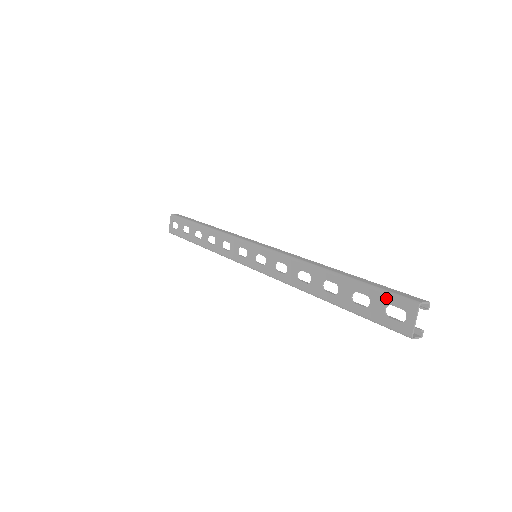
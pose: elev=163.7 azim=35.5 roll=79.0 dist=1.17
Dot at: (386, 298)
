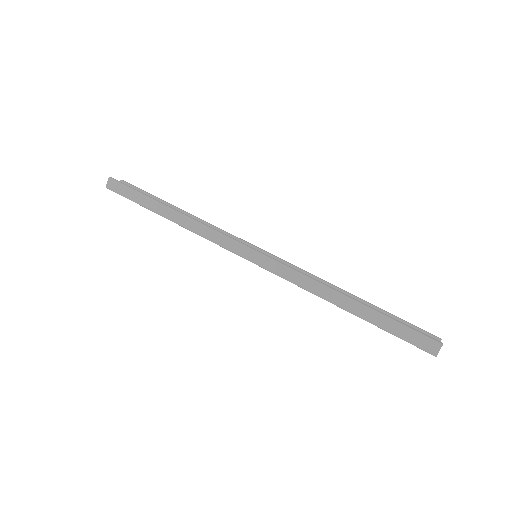
Dot at: occluded
